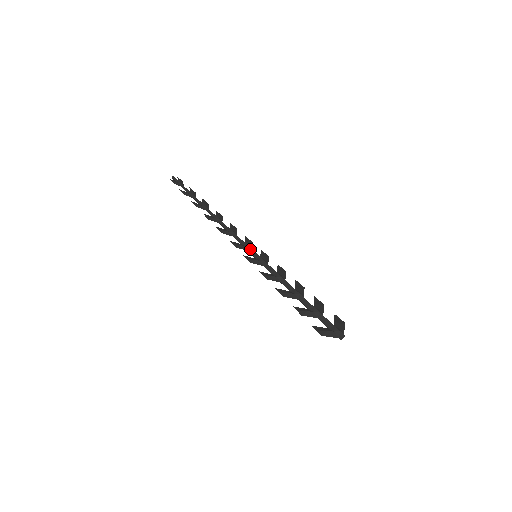
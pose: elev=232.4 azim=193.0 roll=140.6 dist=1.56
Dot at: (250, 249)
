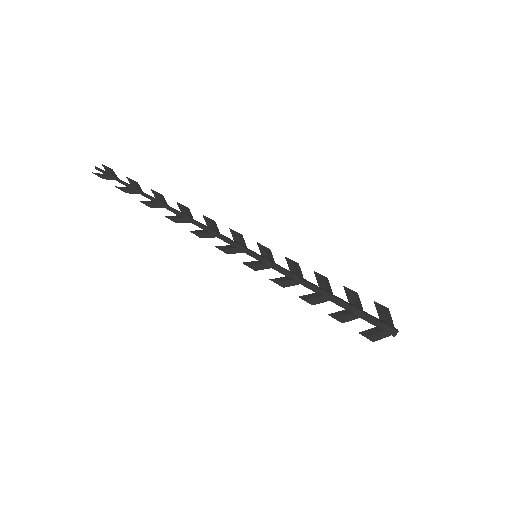
Dot at: (246, 250)
